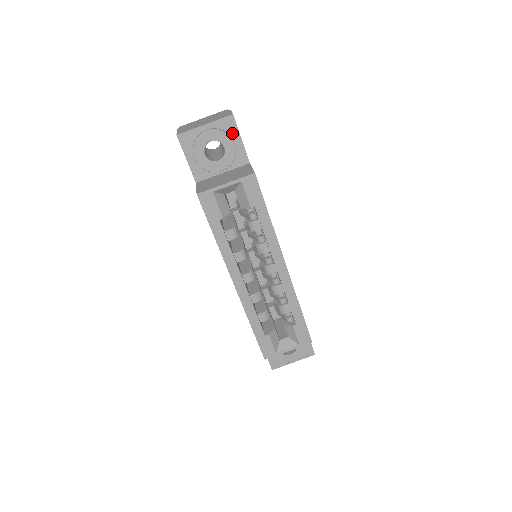
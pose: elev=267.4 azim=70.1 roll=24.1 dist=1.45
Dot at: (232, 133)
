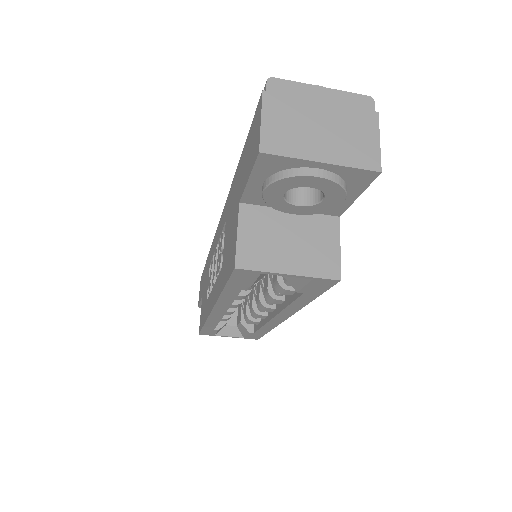
Dot at: (353, 186)
